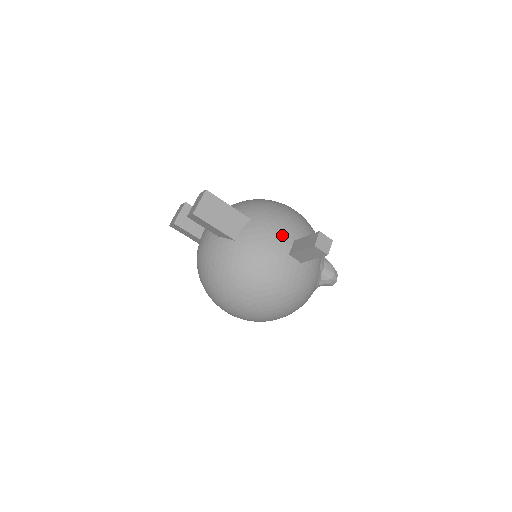
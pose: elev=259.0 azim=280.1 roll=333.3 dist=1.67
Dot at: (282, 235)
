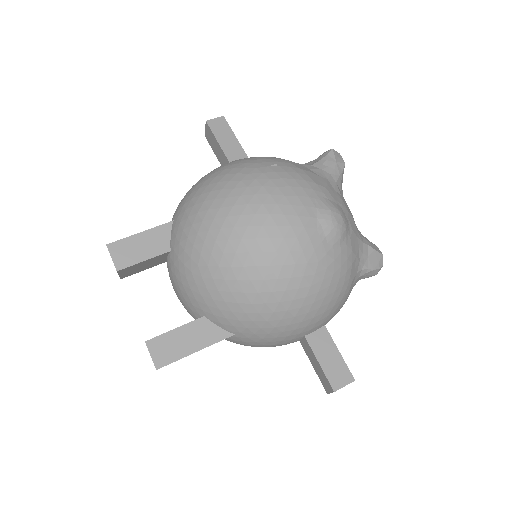
Dot at: (286, 341)
